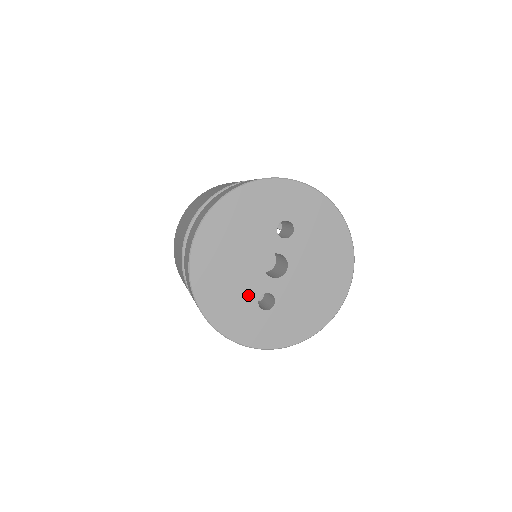
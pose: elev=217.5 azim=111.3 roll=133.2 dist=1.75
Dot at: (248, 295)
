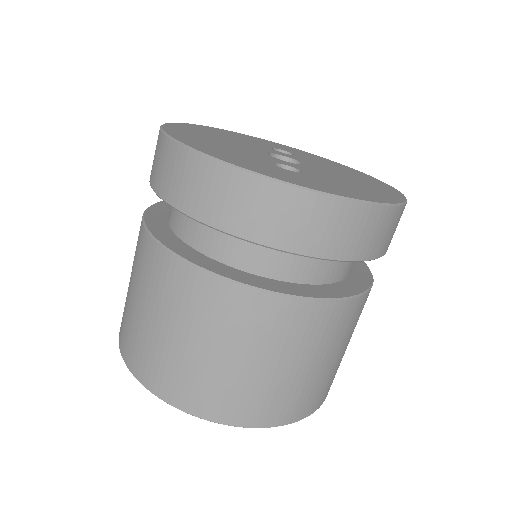
Dot at: (256, 158)
